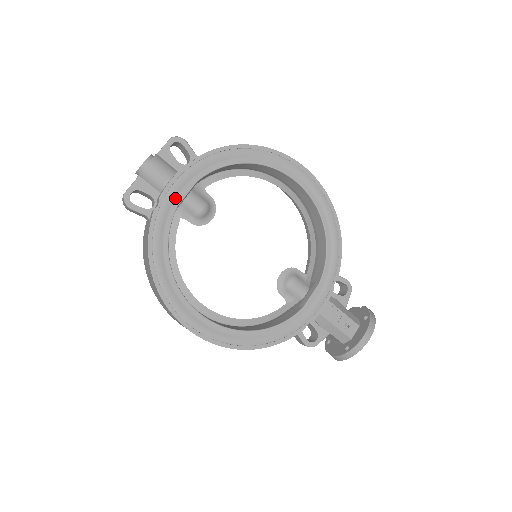
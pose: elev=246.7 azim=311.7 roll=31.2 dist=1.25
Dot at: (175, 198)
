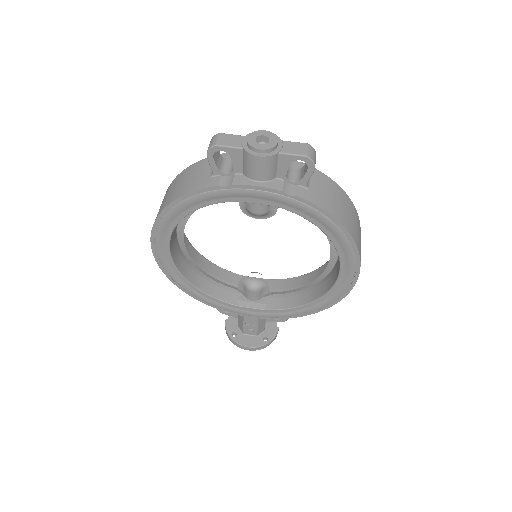
Dot at: (243, 197)
